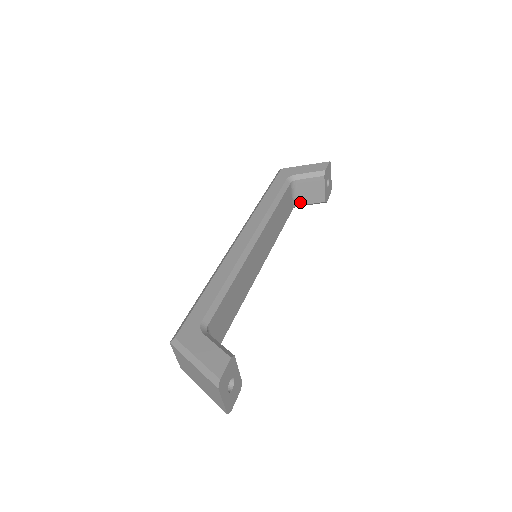
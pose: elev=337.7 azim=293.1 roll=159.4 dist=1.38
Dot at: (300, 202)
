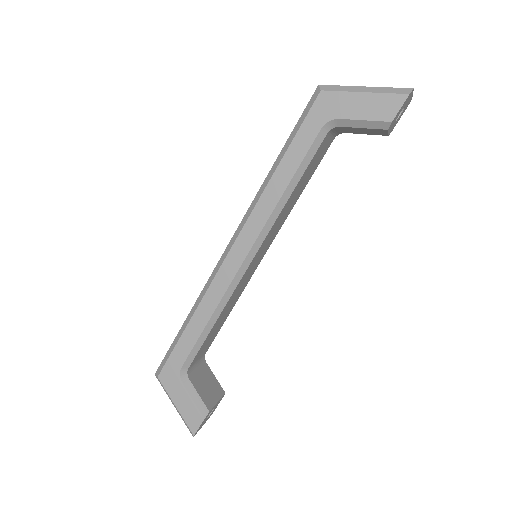
Dot at: (347, 132)
